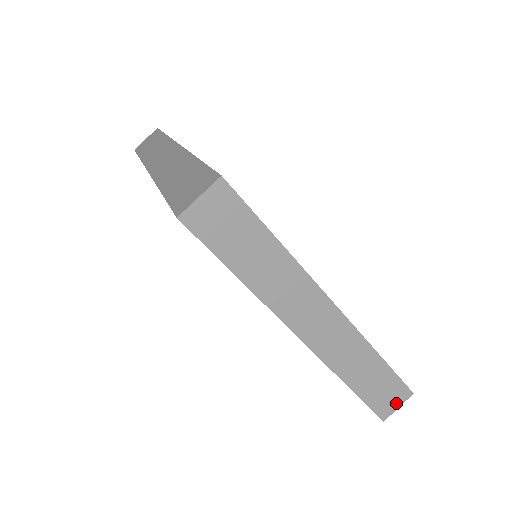
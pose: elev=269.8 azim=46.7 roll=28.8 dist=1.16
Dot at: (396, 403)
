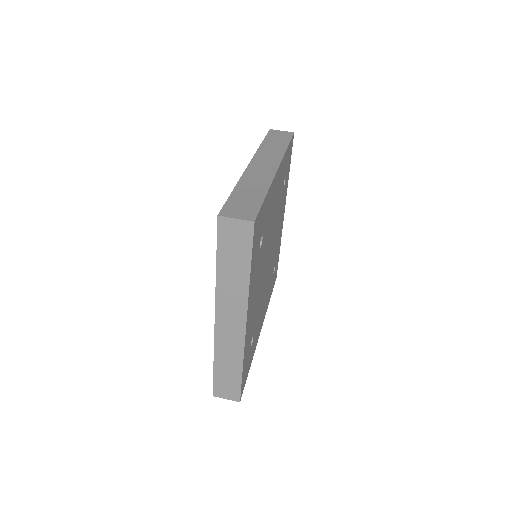
Dot at: (227, 396)
